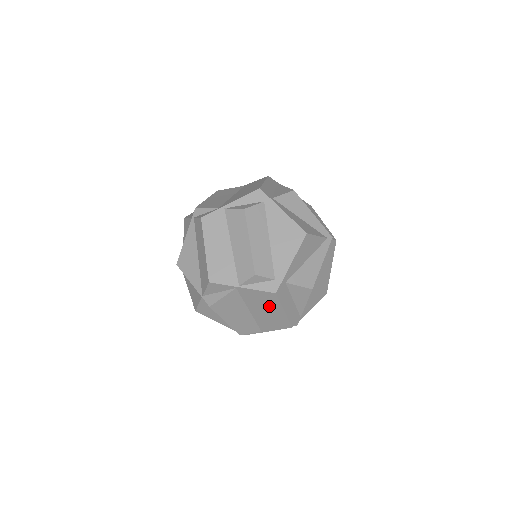
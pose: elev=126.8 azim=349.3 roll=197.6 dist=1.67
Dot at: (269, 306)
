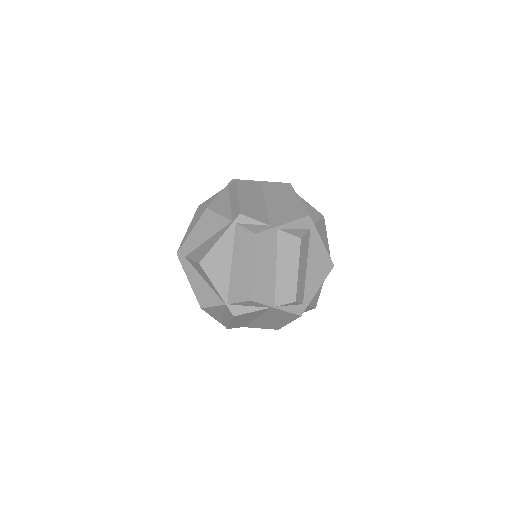
Dot at: (281, 319)
